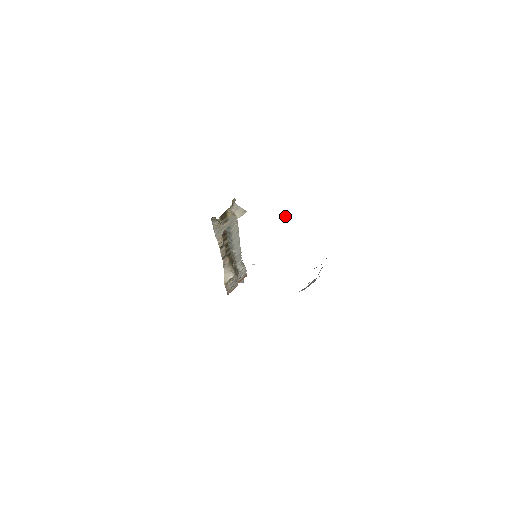
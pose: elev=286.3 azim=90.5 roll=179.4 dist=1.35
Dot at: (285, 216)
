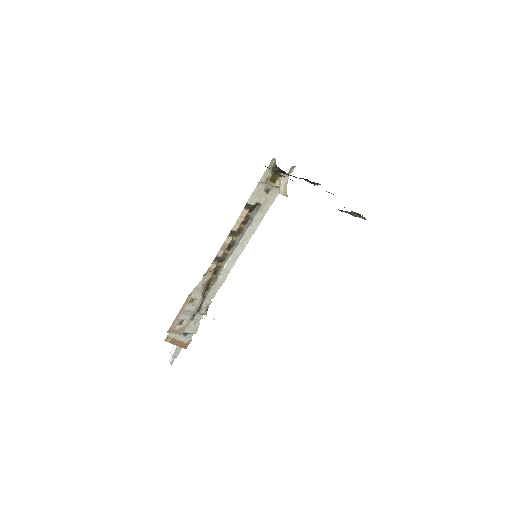
Dot at: (328, 192)
